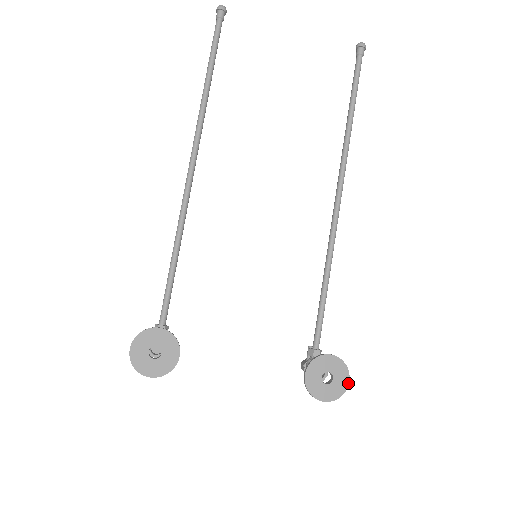
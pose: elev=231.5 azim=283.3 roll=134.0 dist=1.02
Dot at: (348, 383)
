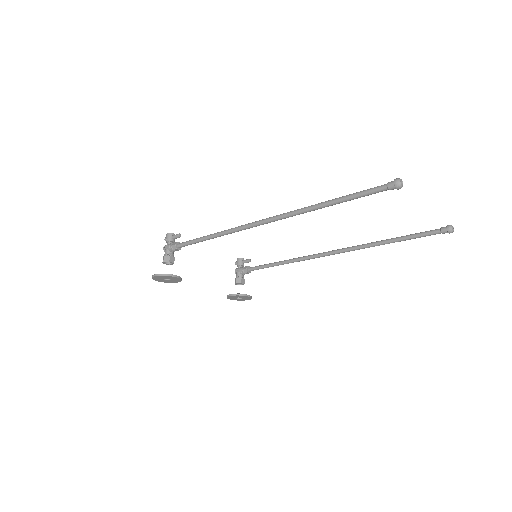
Dot at: occluded
